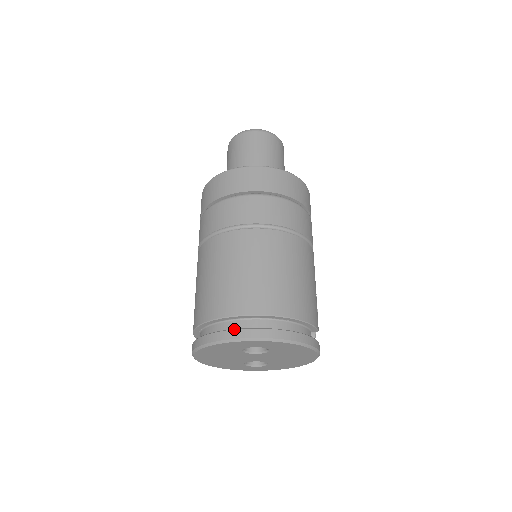
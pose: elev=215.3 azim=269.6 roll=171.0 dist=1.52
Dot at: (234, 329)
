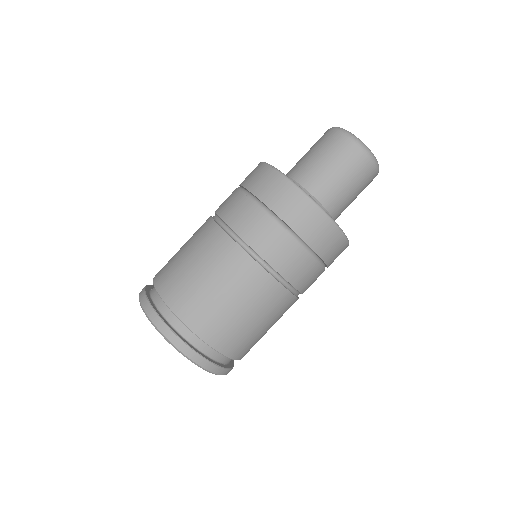
Dot at: (191, 348)
